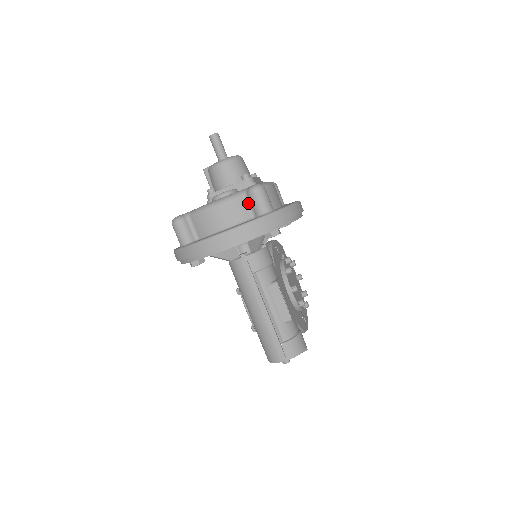
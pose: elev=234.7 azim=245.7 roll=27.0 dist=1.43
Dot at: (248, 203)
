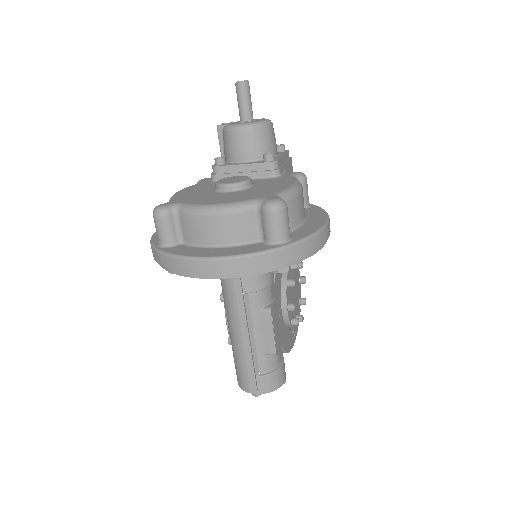
Dot at: (259, 220)
